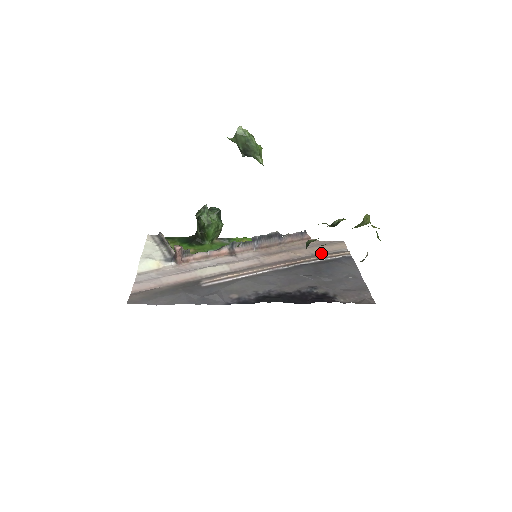
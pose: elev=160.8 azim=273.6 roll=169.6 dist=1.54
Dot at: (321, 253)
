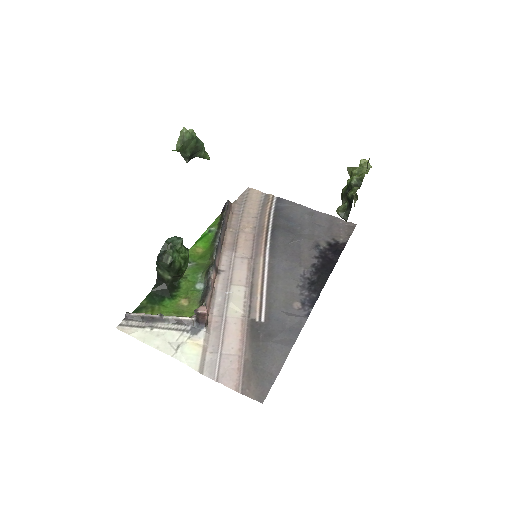
Dot at: (259, 211)
